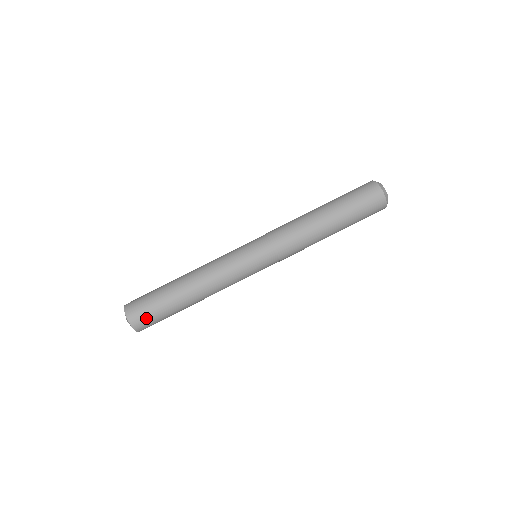
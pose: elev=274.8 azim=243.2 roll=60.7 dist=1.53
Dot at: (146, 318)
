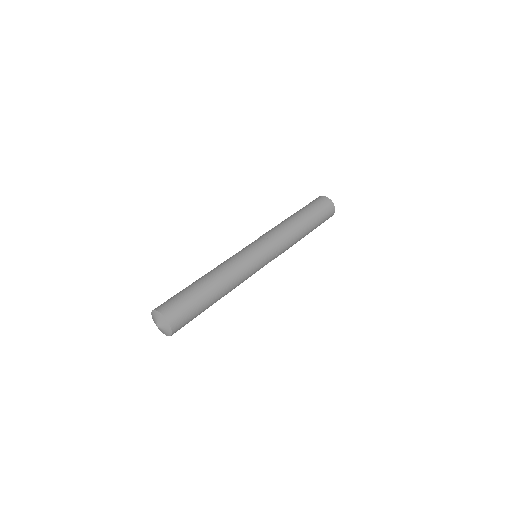
Dot at: (168, 301)
